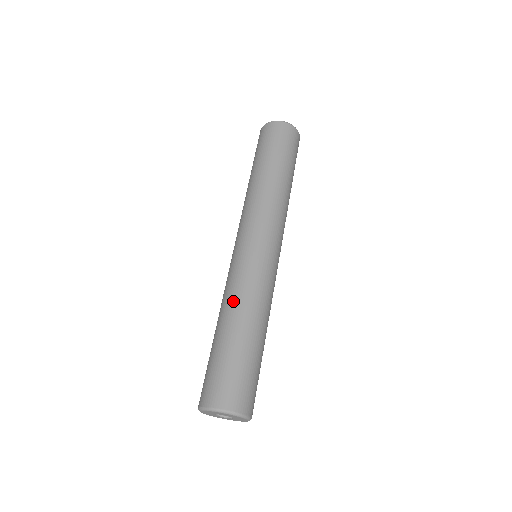
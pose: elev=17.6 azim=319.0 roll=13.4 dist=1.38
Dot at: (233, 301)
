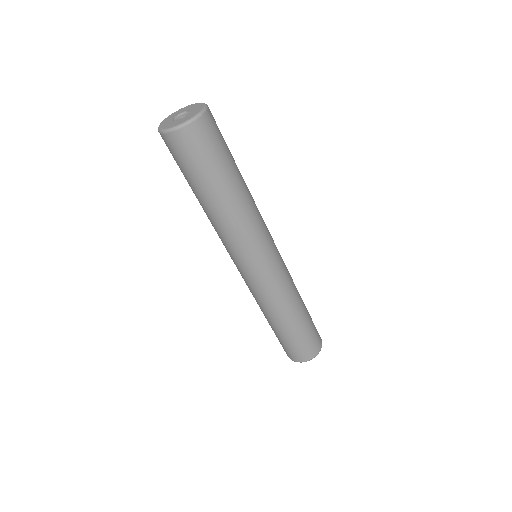
Dot at: (265, 310)
